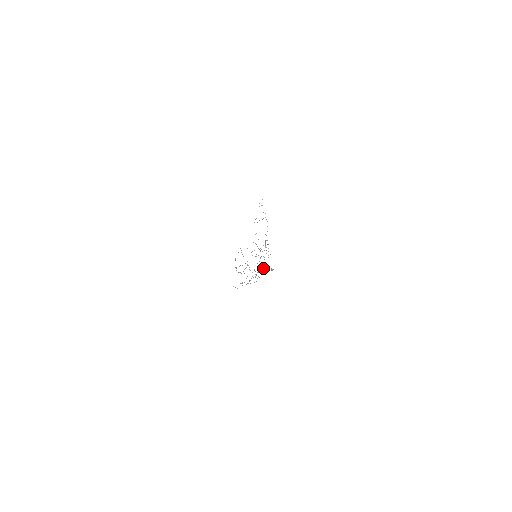
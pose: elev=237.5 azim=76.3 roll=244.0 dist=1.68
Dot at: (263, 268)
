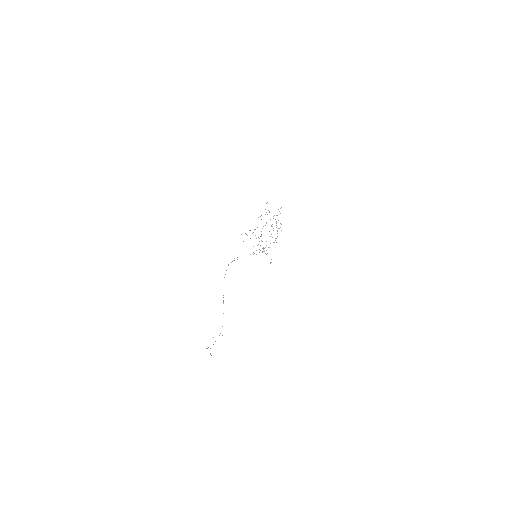
Dot at: occluded
